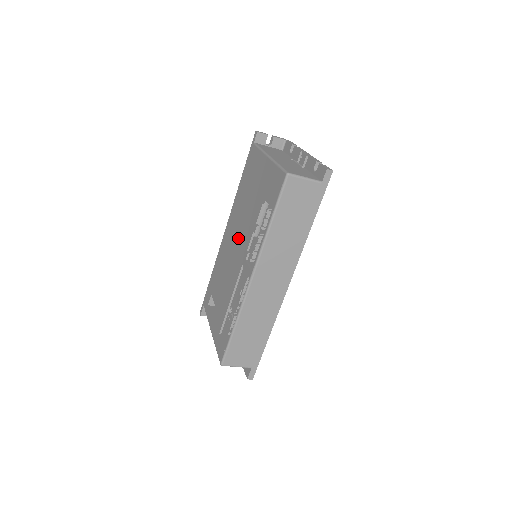
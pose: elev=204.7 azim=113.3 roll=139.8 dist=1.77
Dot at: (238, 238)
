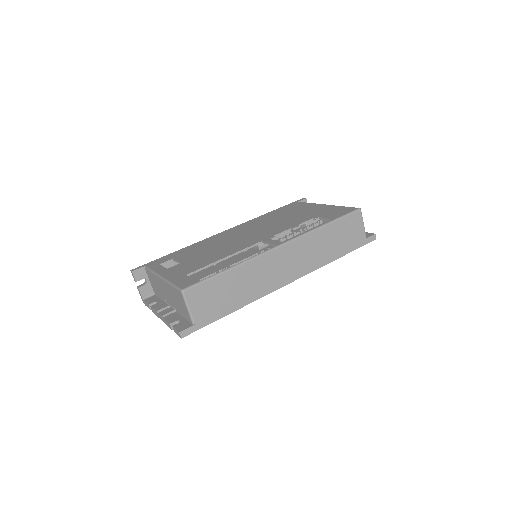
Dot at: (256, 232)
